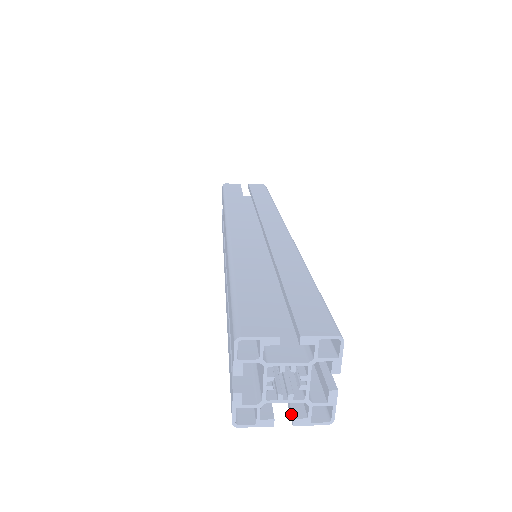
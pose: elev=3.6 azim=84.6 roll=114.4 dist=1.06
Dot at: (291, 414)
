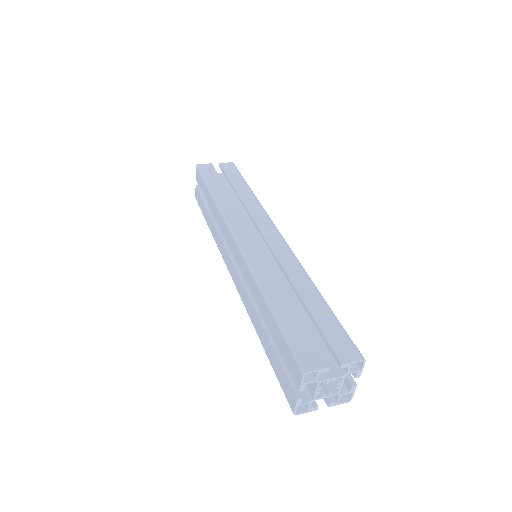
Dot at: (326, 400)
